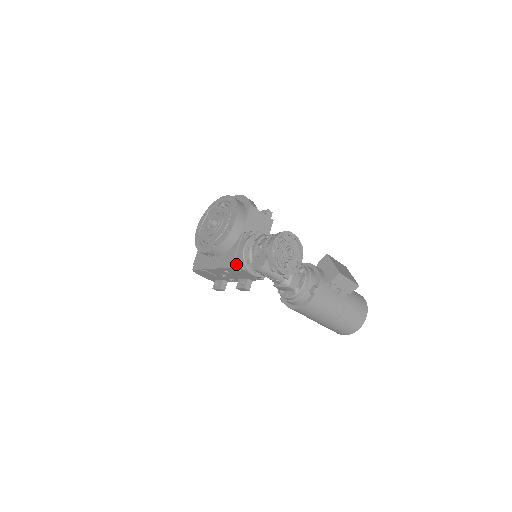
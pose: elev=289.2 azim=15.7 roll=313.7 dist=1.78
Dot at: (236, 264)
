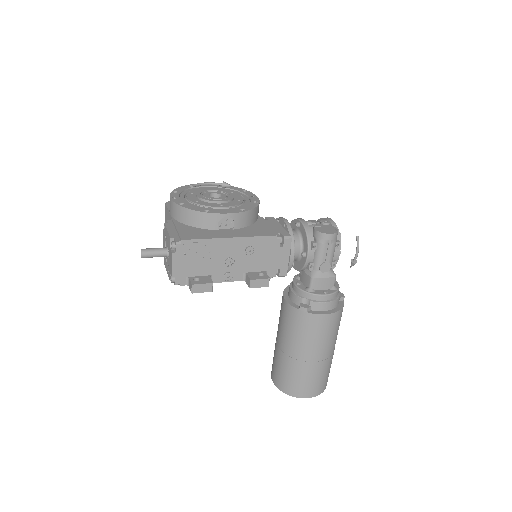
Dot at: (278, 235)
